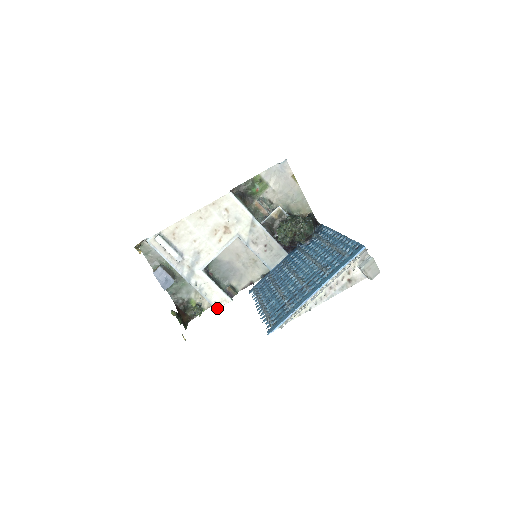
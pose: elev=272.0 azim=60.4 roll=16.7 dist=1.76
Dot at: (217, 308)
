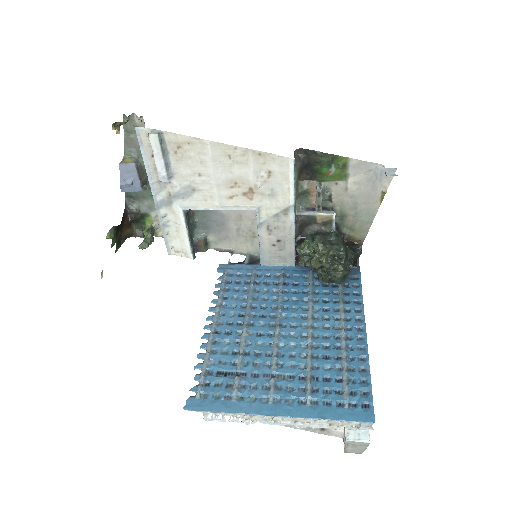
Dot at: (170, 253)
